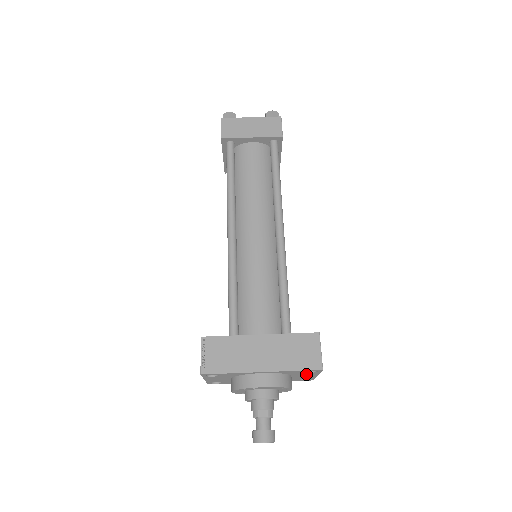
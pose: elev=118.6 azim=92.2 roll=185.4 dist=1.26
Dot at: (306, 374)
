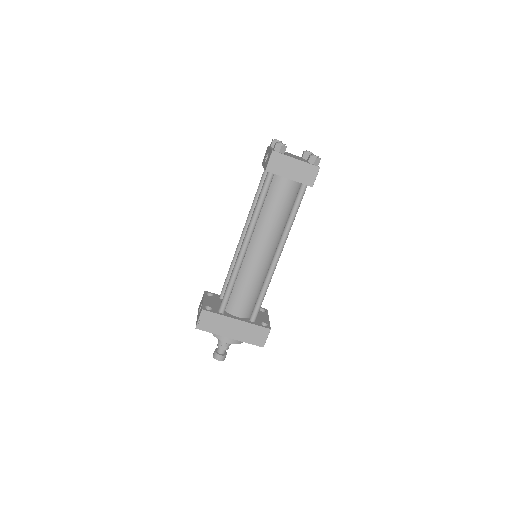
Dot at: occluded
